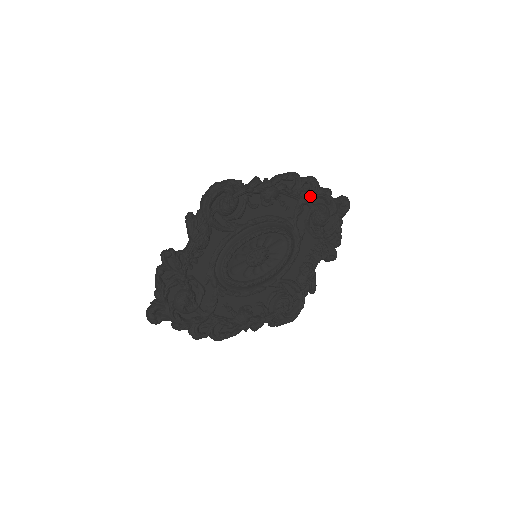
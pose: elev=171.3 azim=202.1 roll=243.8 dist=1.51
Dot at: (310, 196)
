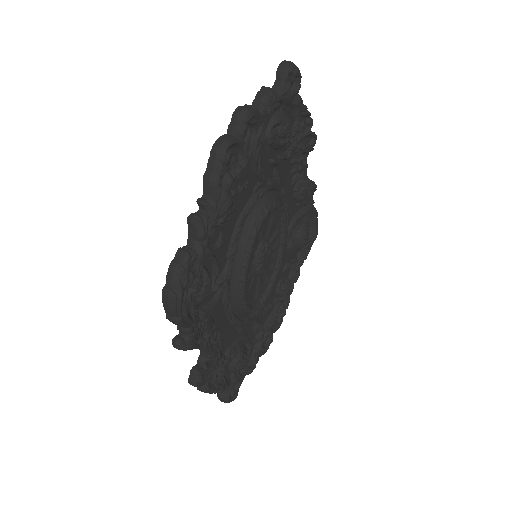
Dot at: (259, 139)
